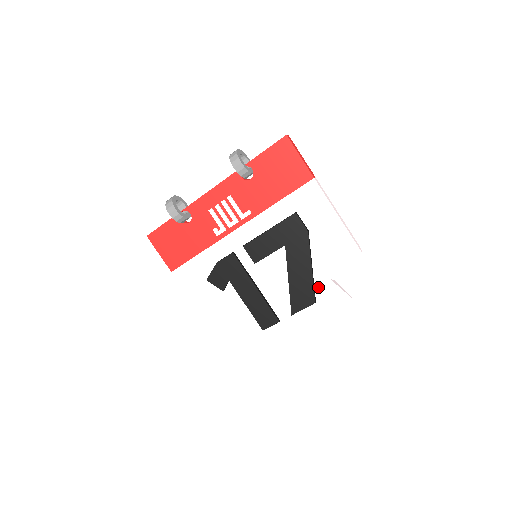
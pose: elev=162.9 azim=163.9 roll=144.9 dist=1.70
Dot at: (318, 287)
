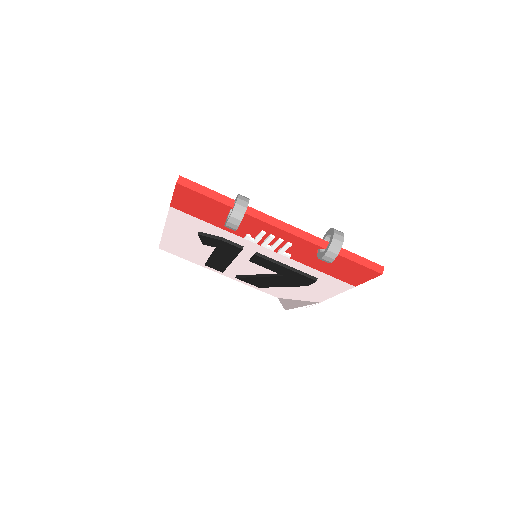
Dot at: occluded
